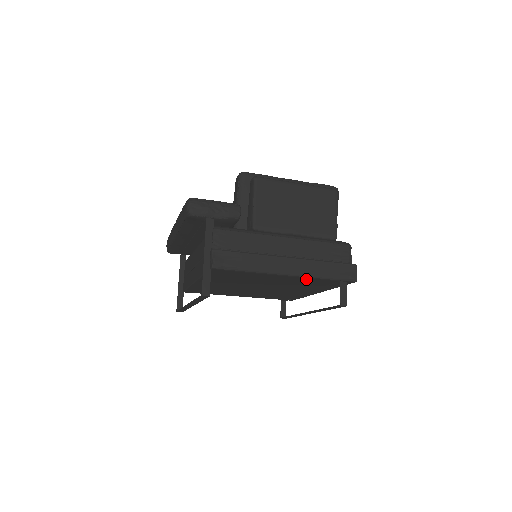
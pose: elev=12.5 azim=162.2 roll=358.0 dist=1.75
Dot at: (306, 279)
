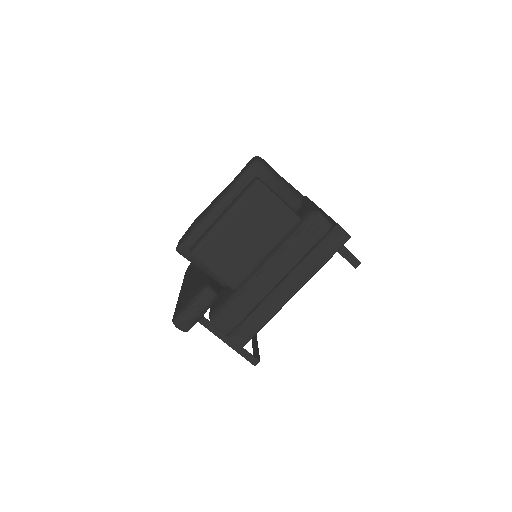
Dot at: occluded
